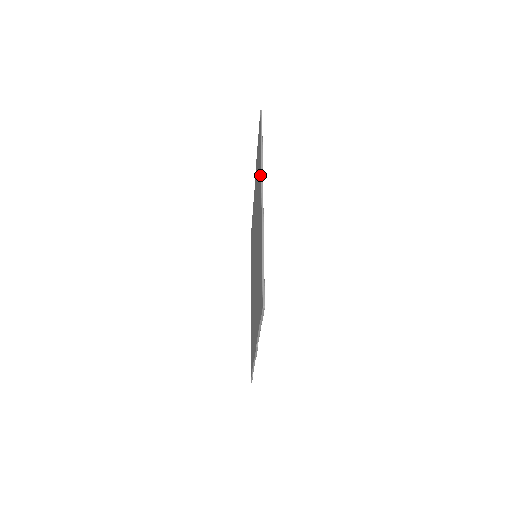
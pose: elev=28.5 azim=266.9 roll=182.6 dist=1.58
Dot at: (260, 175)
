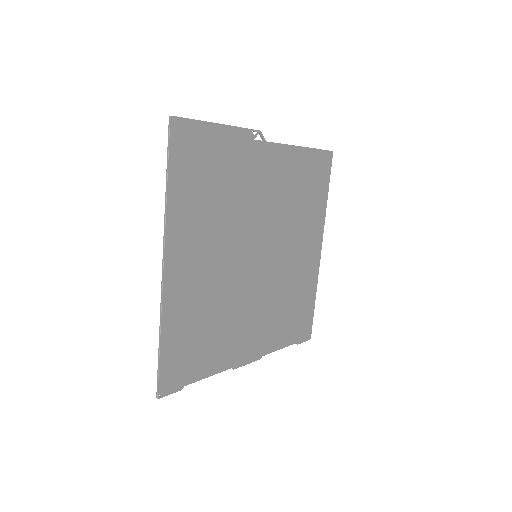
Dot at: (173, 228)
